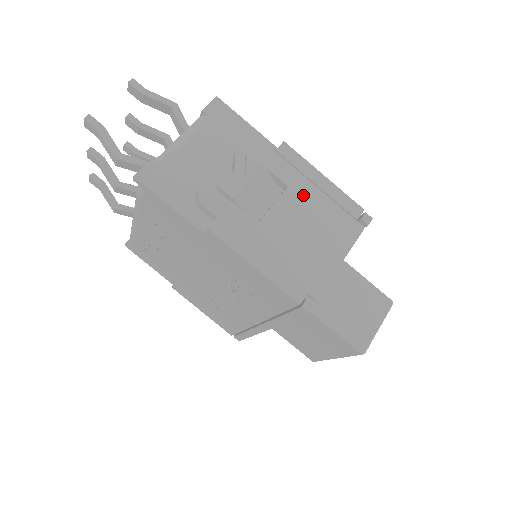
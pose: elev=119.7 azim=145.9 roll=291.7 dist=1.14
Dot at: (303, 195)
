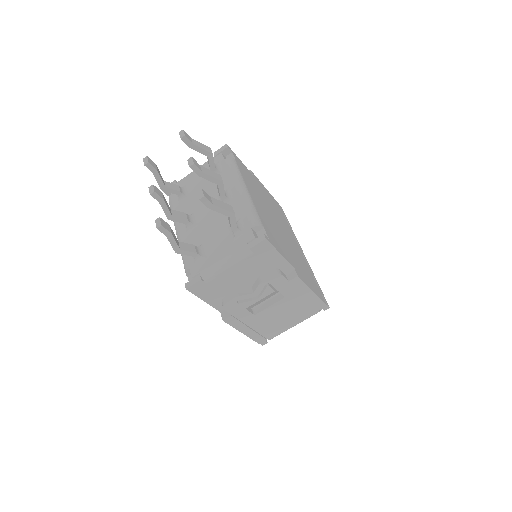
Dot at: (292, 301)
